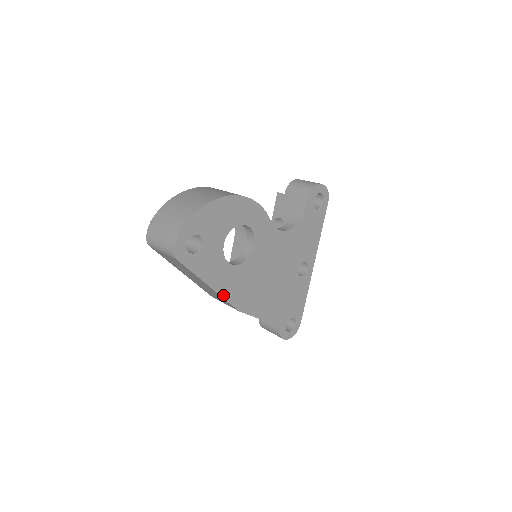
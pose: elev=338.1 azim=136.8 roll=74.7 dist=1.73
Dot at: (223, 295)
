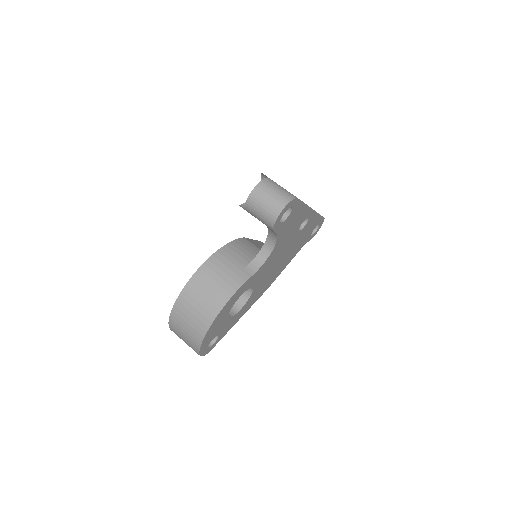
Dot at: occluded
